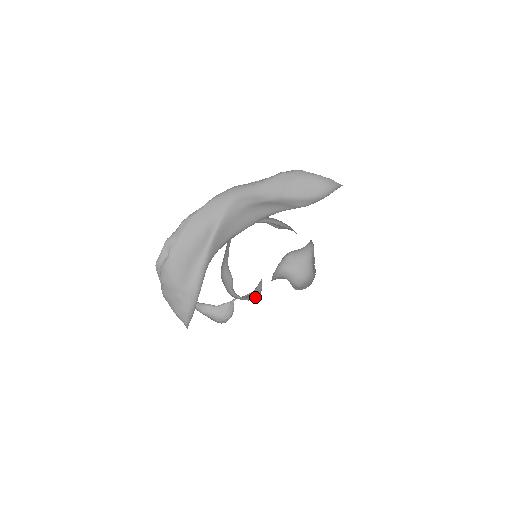
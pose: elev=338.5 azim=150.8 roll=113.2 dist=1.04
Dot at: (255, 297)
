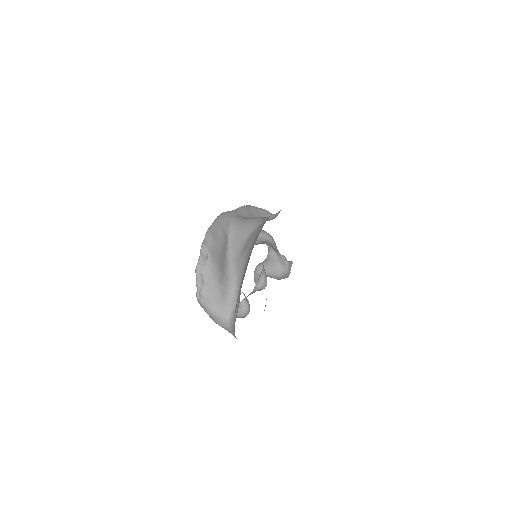
Dot at: (262, 289)
